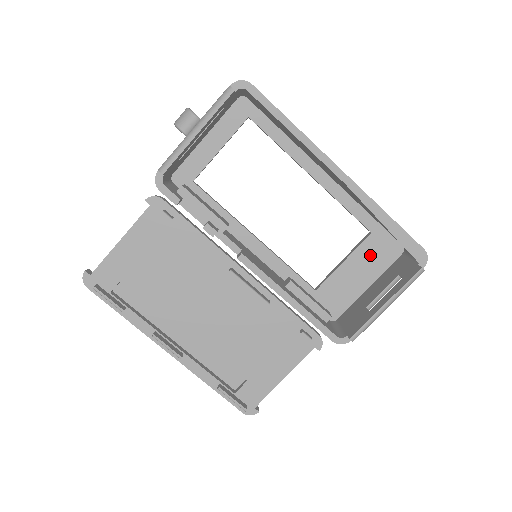
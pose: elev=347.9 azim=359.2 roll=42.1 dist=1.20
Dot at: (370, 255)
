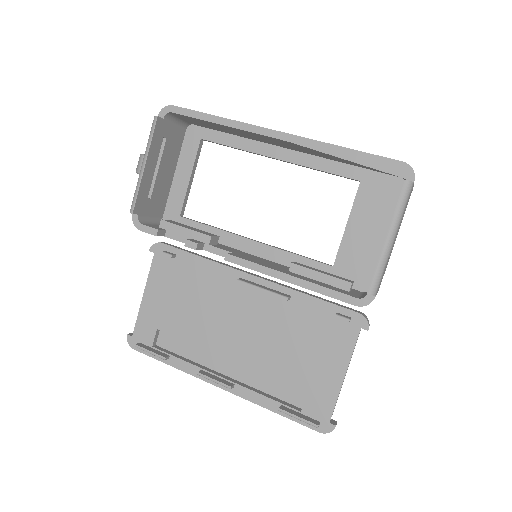
Dot at: (371, 204)
